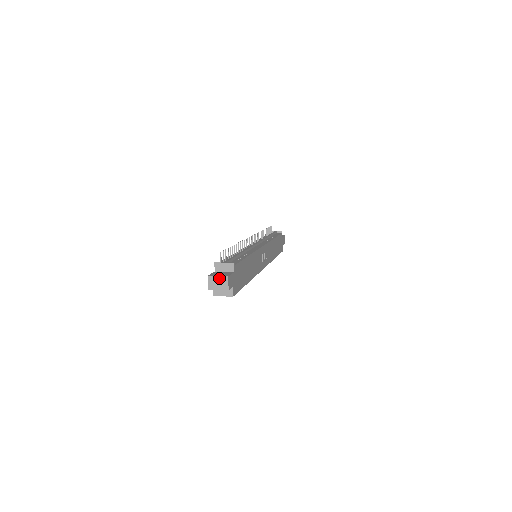
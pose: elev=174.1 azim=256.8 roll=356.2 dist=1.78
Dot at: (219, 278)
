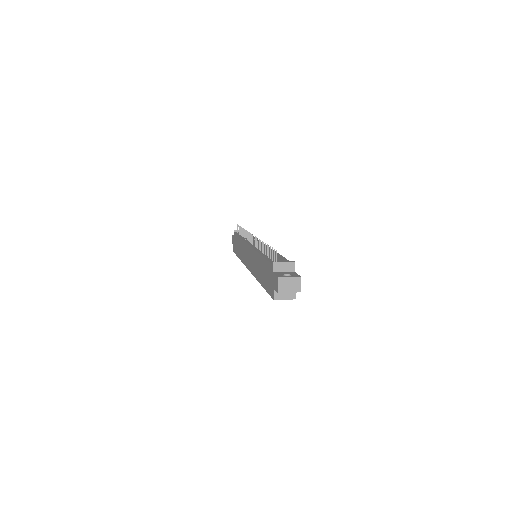
Dot at: (291, 279)
